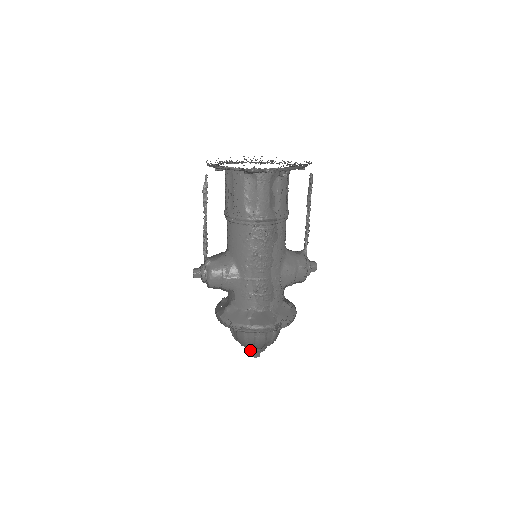
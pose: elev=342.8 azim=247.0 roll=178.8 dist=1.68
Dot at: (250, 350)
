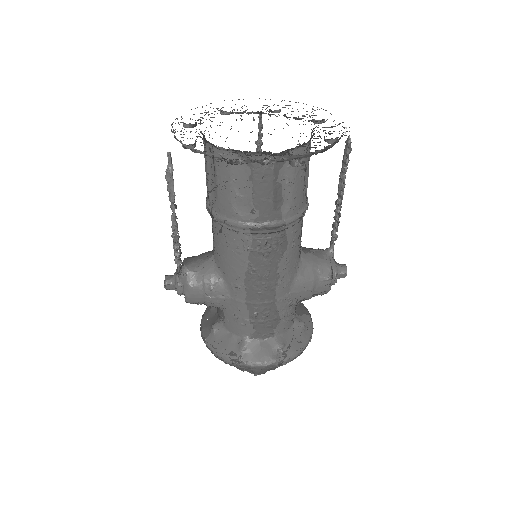
Dot at: occluded
